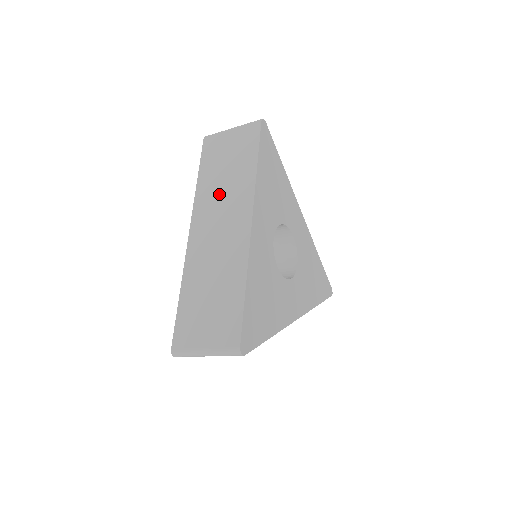
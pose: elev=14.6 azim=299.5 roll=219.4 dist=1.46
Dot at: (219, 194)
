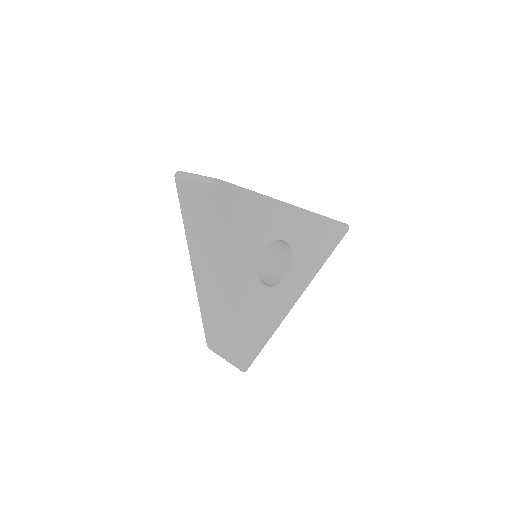
Dot at: (201, 247)
